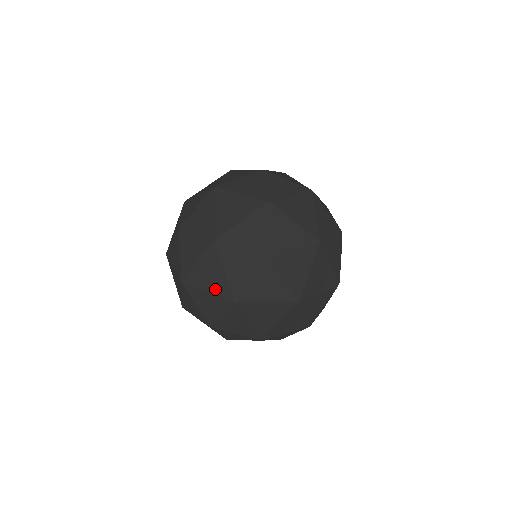
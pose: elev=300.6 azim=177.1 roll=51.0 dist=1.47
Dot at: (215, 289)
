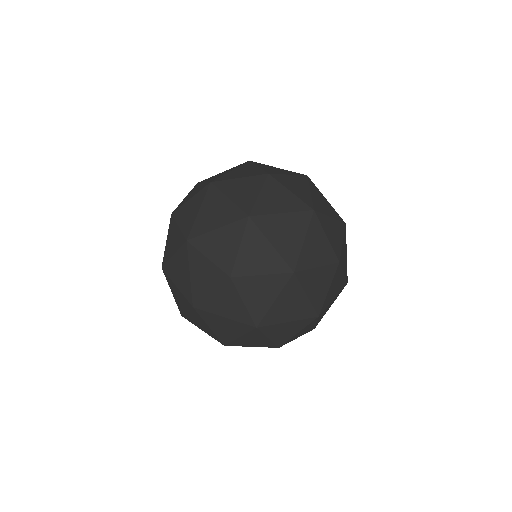
Dot at: (224, 220)
